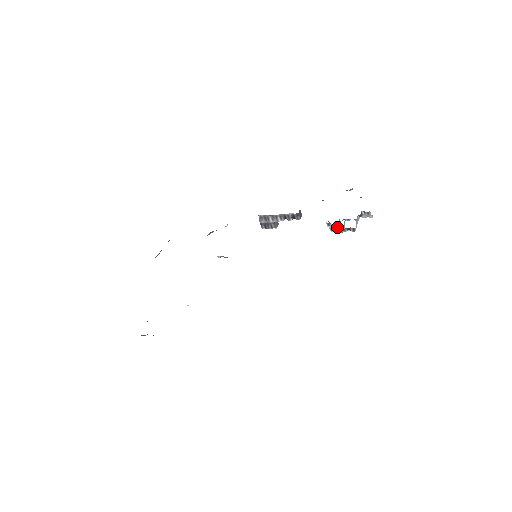
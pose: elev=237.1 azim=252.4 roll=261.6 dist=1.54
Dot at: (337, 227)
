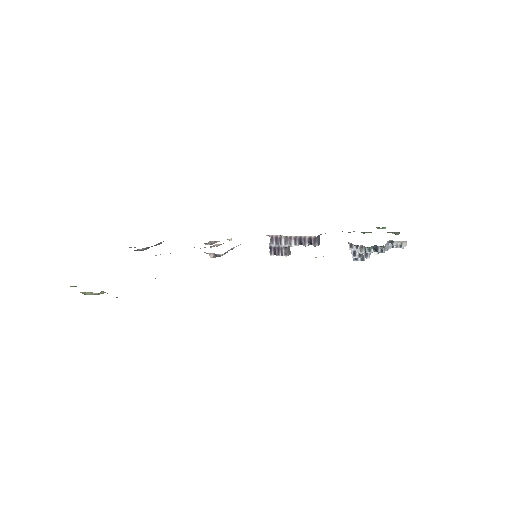
Dot at: occluded
